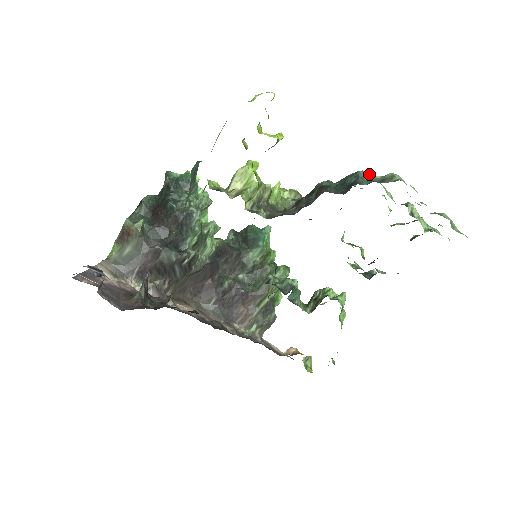
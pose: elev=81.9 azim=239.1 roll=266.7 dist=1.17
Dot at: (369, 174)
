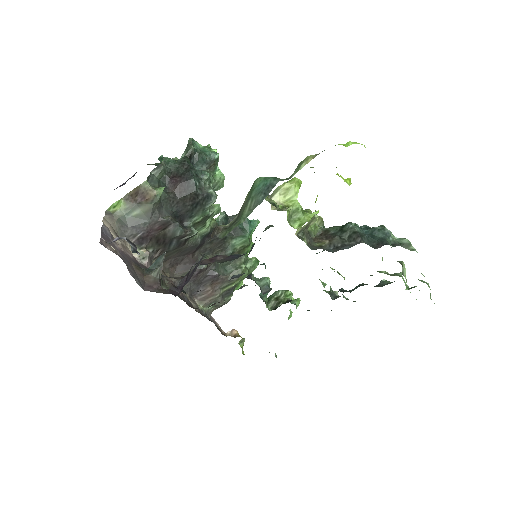
Dot at: occluded
